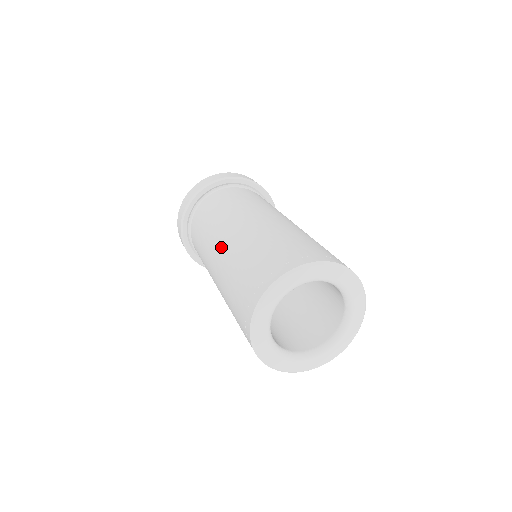
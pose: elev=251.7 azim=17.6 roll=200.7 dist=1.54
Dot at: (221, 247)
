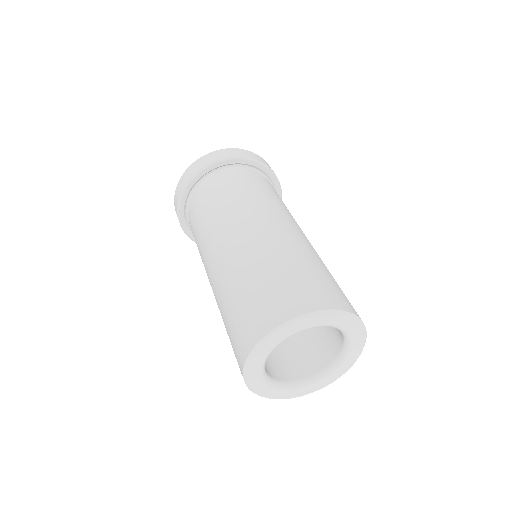
Dot at: (270, 227)
